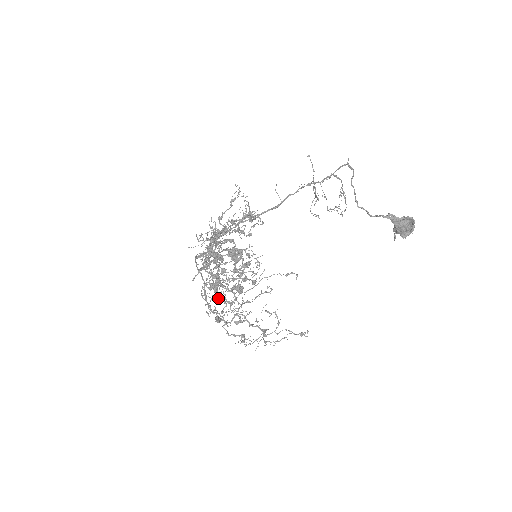
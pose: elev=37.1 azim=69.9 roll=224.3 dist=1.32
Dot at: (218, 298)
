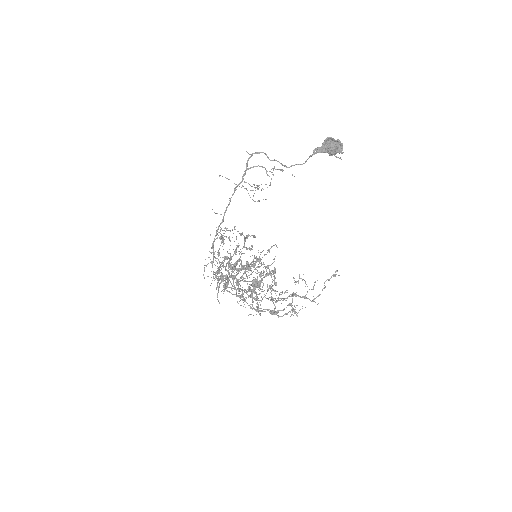
Dot at: (244, 301)
